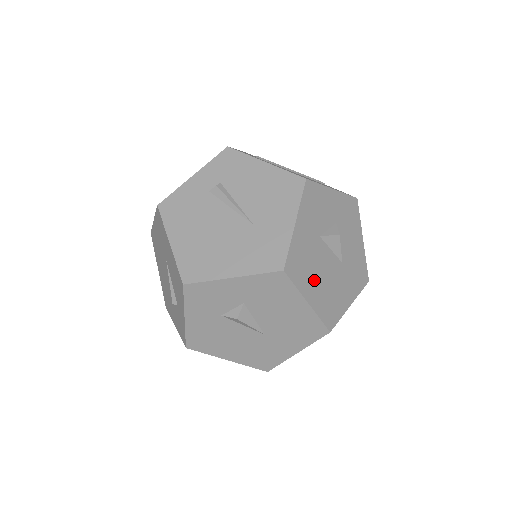
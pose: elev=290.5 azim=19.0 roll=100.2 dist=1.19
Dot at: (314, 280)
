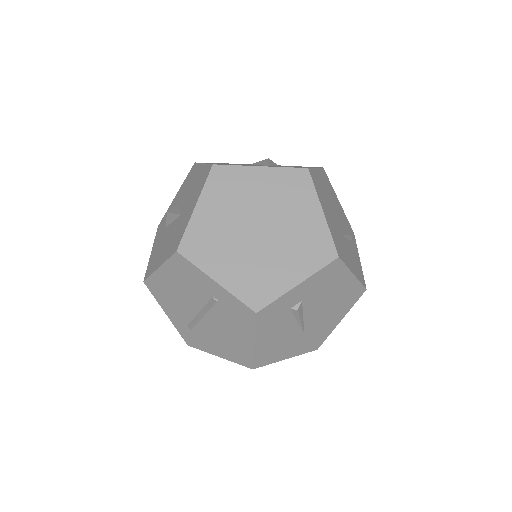
Dot at: occluded
